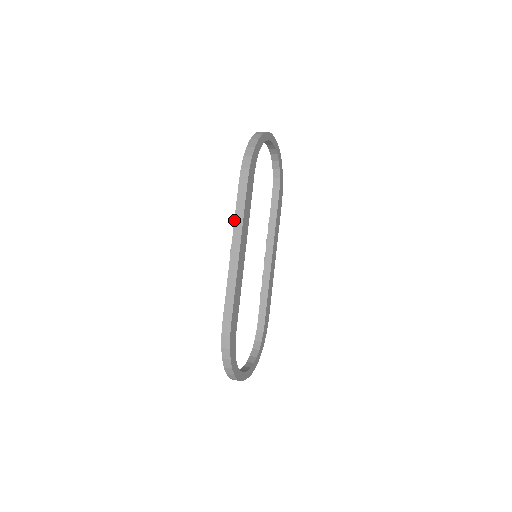
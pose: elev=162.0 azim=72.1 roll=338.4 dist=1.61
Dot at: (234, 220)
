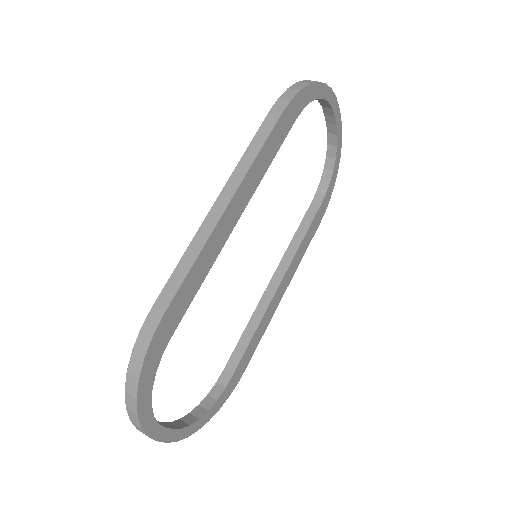
Dot at: (239, 161)
